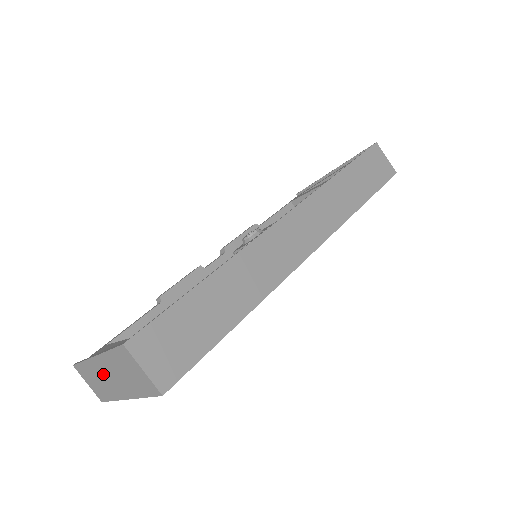
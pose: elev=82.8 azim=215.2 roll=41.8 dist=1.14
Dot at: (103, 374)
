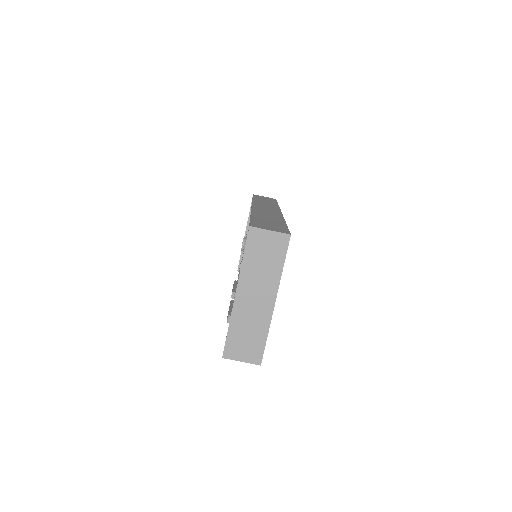
Dot at: (249, 306)
